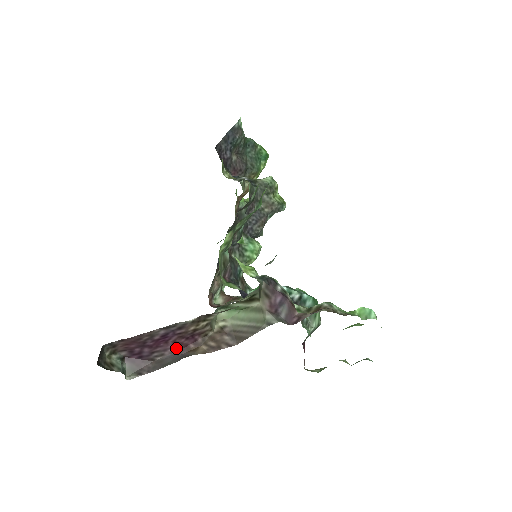
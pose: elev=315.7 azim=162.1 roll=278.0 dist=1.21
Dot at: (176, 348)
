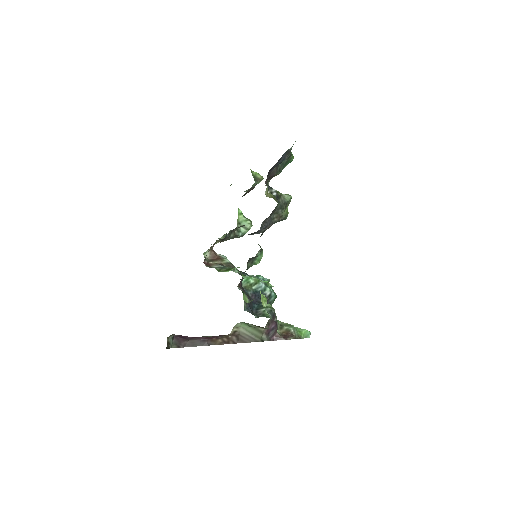
Dot at: (206, 338)
